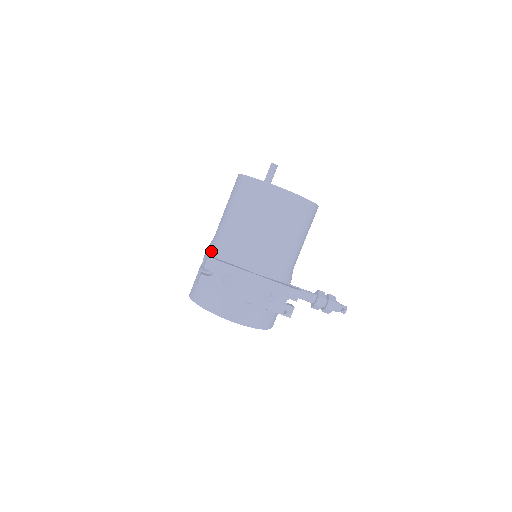
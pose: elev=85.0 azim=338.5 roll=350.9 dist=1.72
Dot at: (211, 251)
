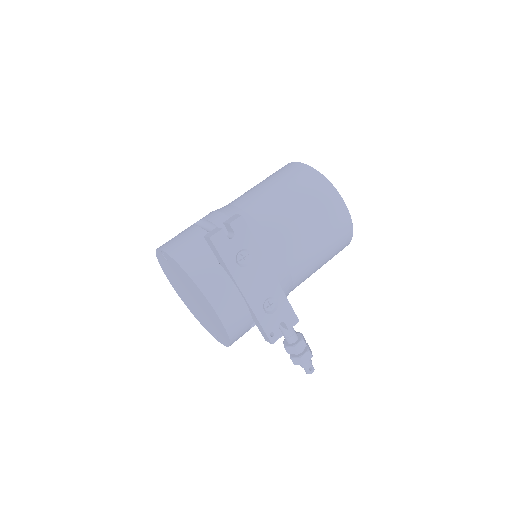
Dot at: (228, 215)
